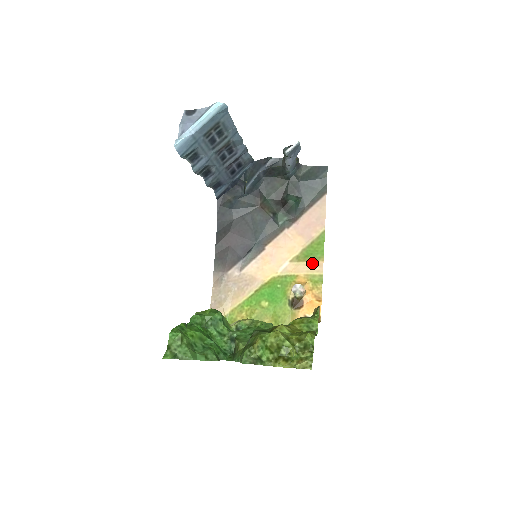
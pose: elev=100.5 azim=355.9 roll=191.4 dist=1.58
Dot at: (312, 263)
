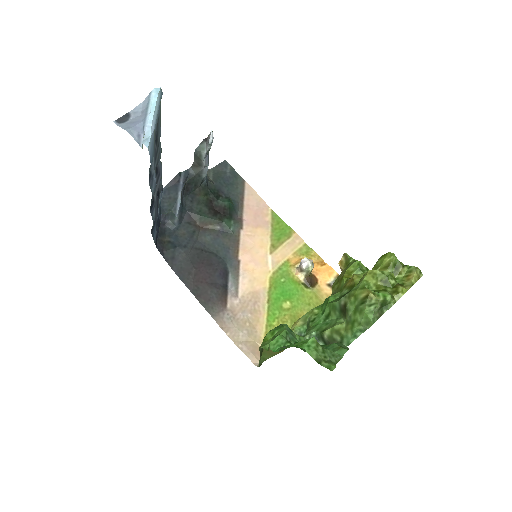
Dot at: (289, 241)
